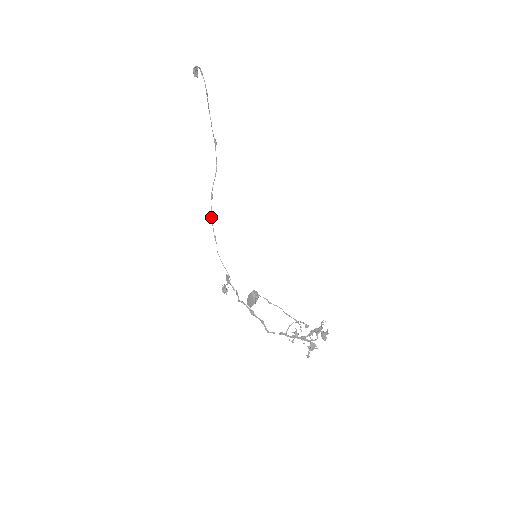
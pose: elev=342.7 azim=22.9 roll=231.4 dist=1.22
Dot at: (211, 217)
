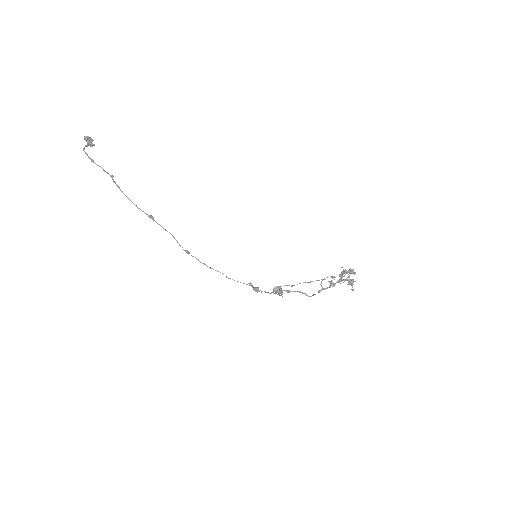
Dot at: occluded
